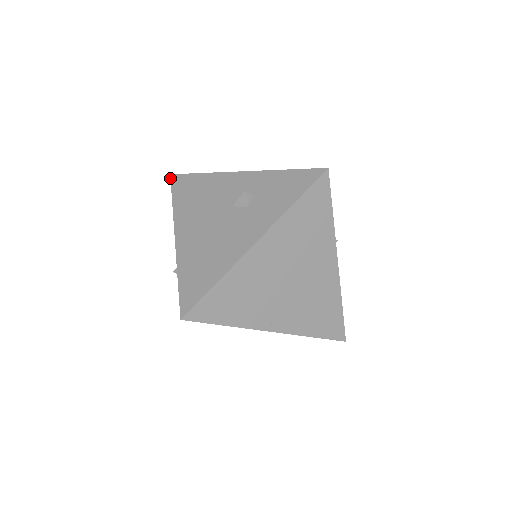
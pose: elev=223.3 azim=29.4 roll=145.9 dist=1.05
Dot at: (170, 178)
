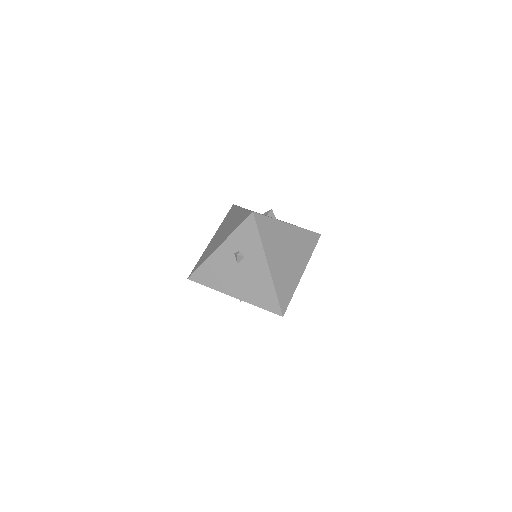
Dot at: occluded
